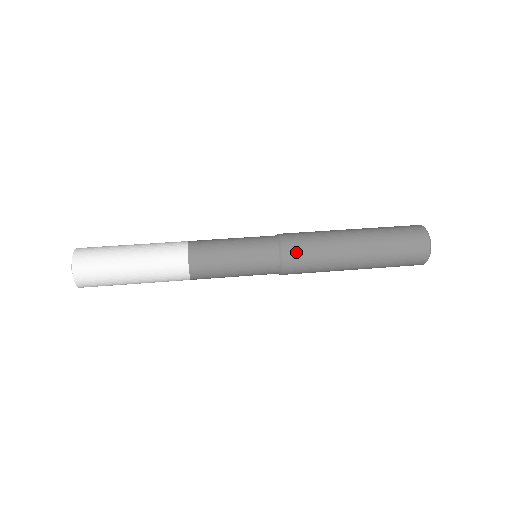
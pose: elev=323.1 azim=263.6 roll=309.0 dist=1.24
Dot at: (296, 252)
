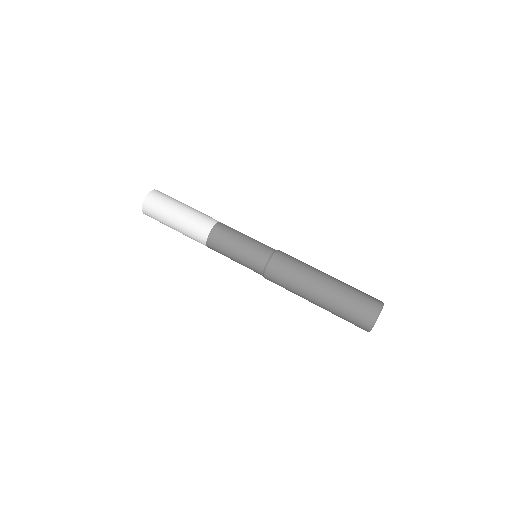
Dot at: (282, 260)
